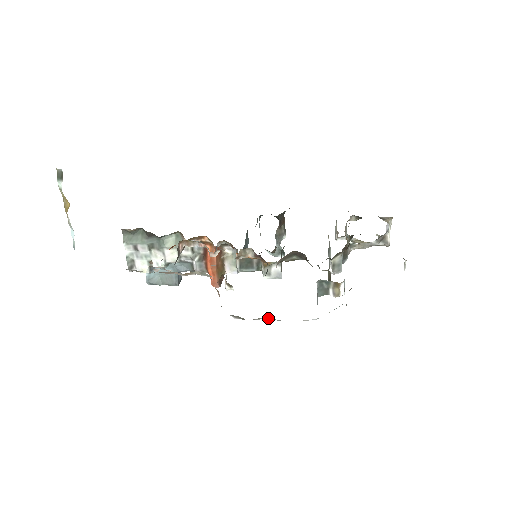
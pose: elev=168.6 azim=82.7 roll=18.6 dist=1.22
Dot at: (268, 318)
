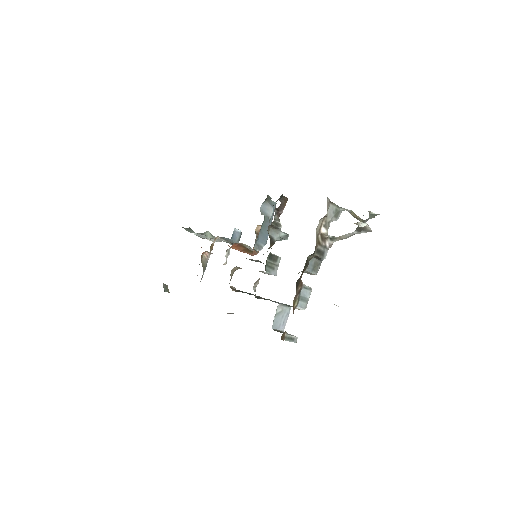
Dot at: occluded
